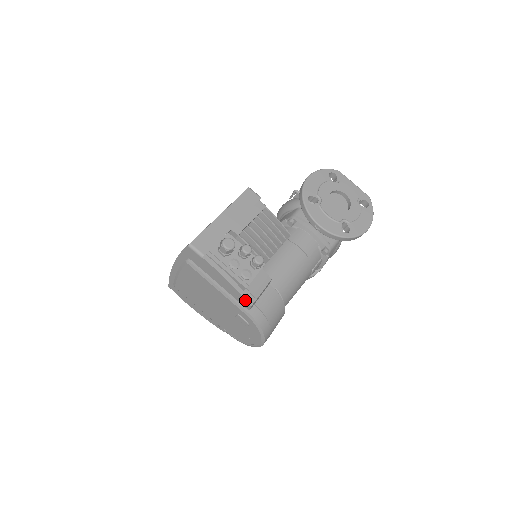
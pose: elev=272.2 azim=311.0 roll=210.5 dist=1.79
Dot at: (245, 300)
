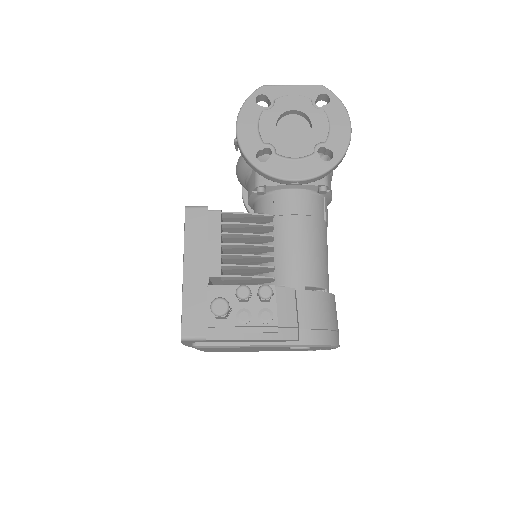
Dot at: (287, 340)
